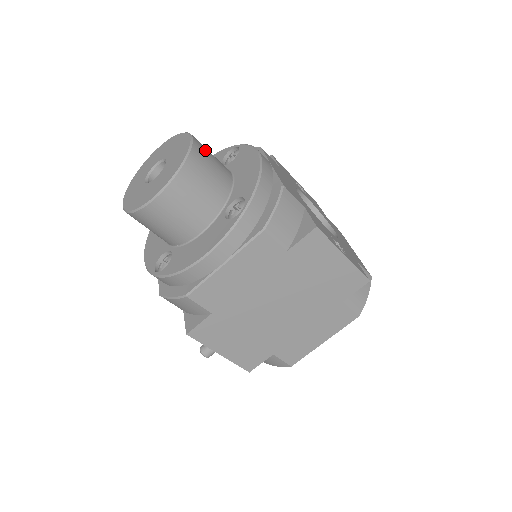
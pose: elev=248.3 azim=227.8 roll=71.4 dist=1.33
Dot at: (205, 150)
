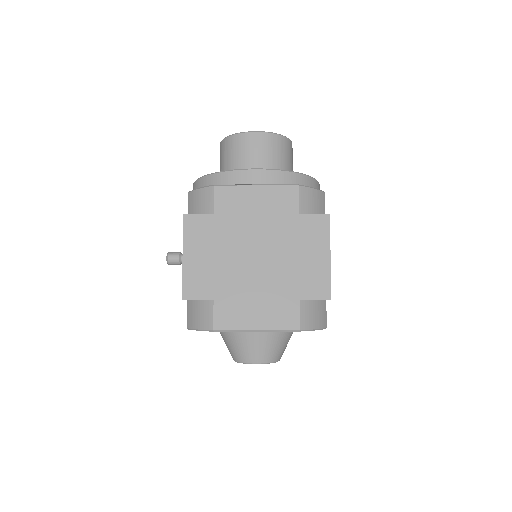
Dot at: occluded
